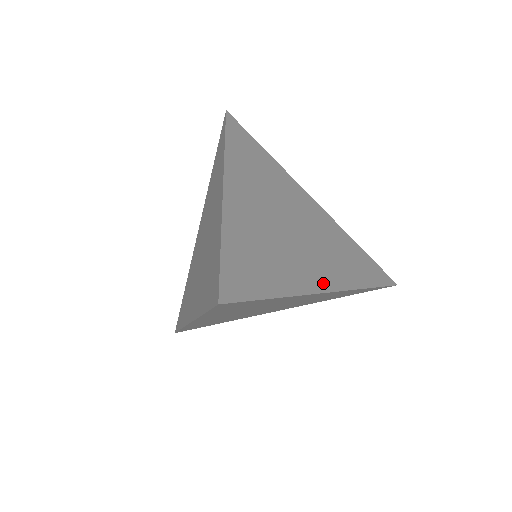
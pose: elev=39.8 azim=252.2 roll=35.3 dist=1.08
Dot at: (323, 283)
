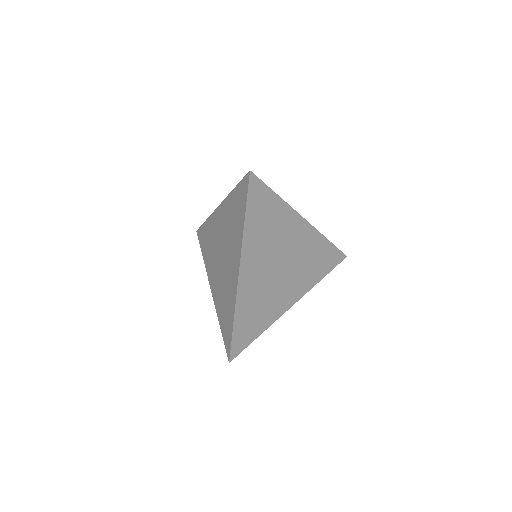
Dot at: (290, 302)
